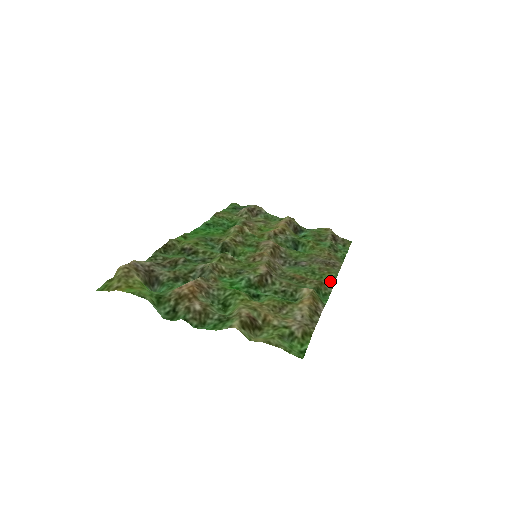
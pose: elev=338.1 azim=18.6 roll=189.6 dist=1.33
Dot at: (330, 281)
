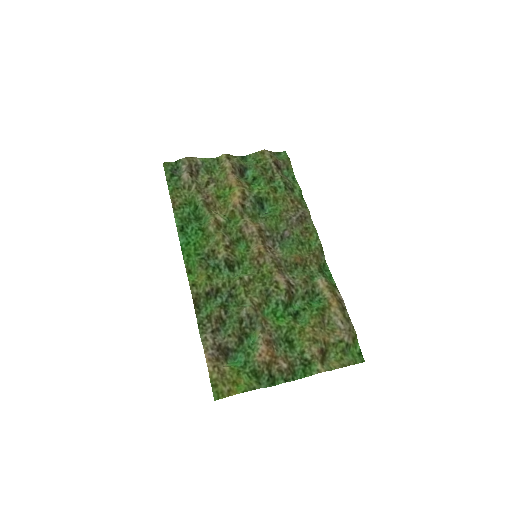
Dot at: (320, 249)
